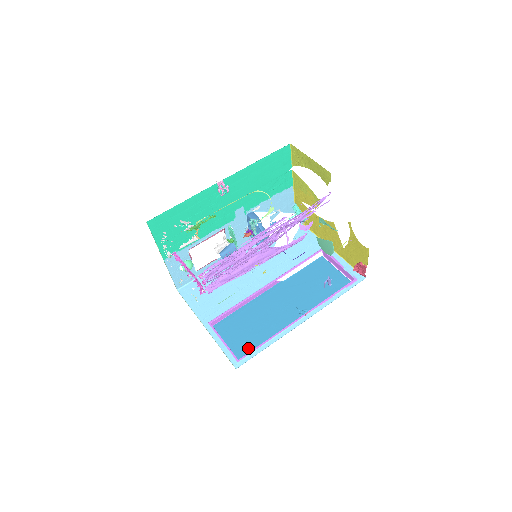
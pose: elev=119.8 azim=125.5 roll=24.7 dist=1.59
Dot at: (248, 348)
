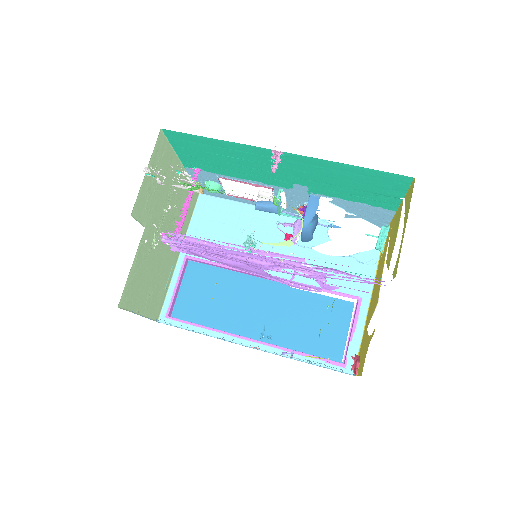
Dot at: (190, 313)
